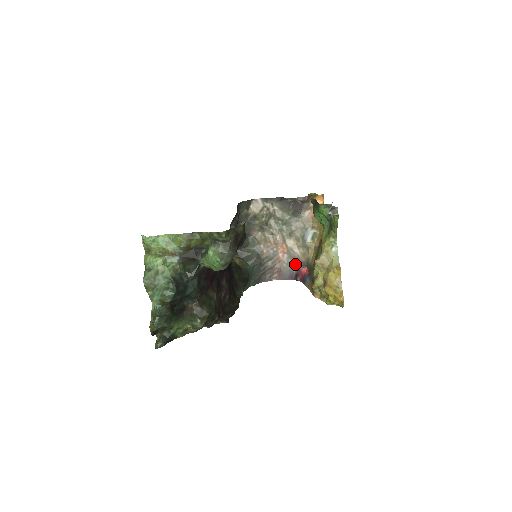
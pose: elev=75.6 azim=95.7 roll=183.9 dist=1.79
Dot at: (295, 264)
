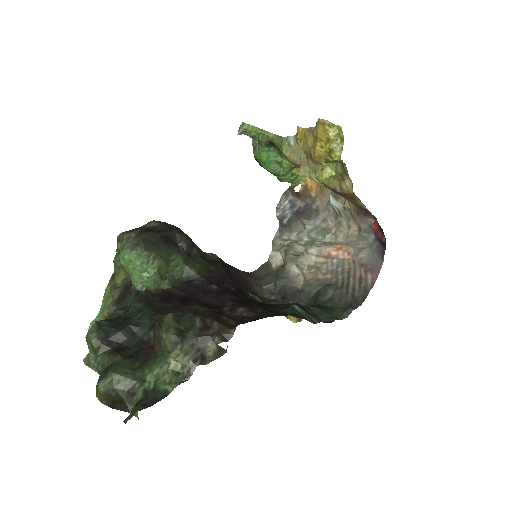
Dot at: (368, 240)
